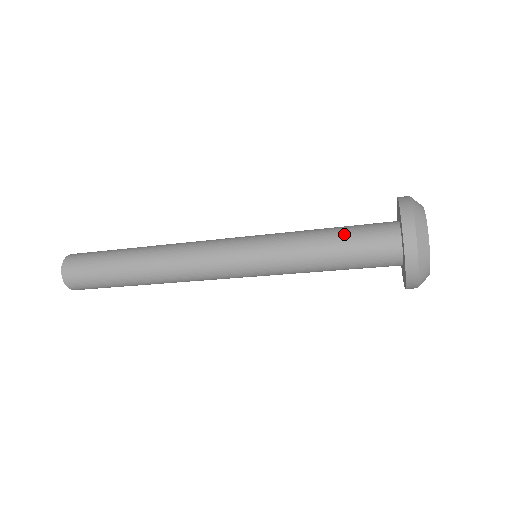
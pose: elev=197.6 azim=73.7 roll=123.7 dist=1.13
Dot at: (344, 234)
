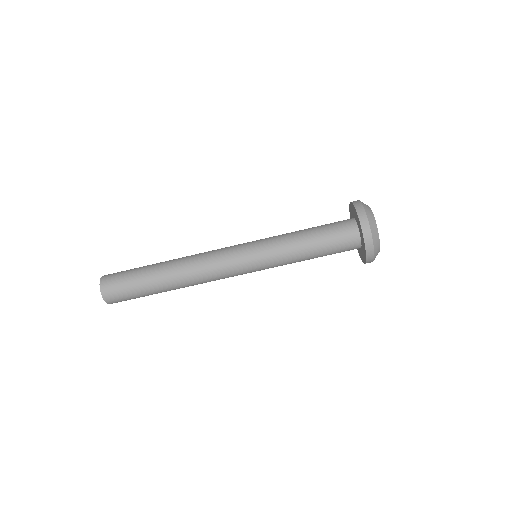
Dot at: occluded
